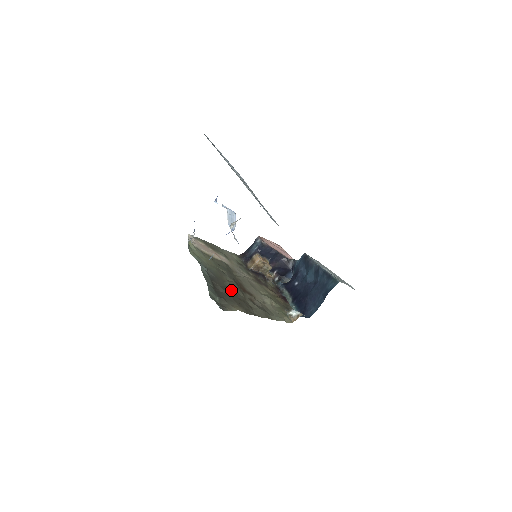
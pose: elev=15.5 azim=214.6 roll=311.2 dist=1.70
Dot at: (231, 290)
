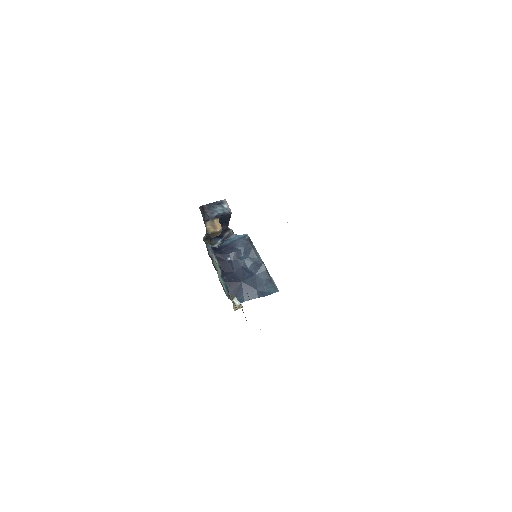
Dot at: occluded
